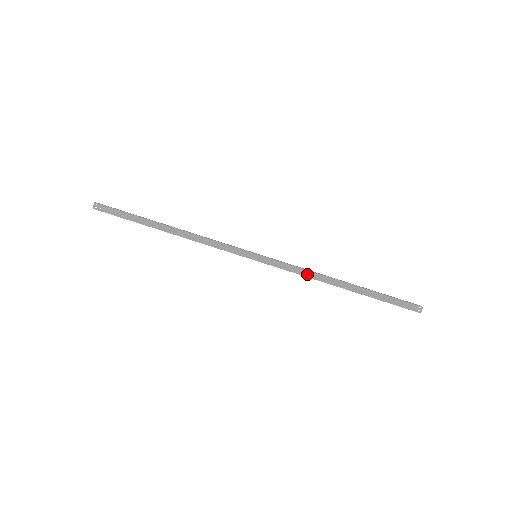
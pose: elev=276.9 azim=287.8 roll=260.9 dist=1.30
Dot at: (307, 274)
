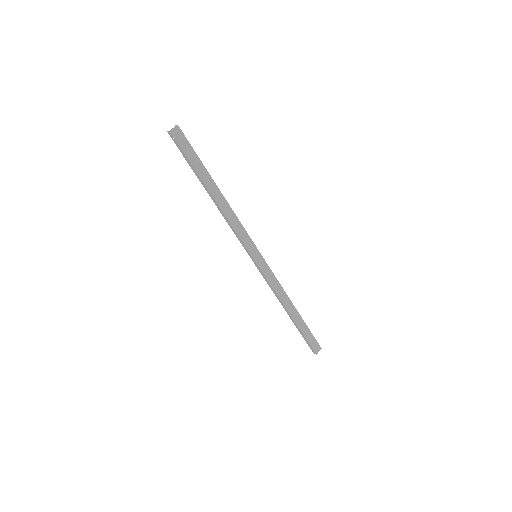
Dot at: (273, 292)
